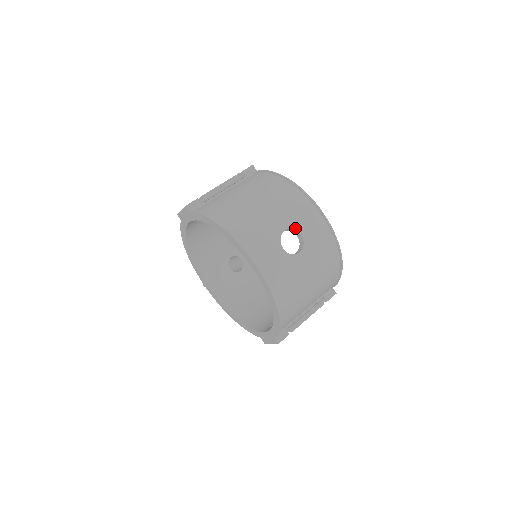
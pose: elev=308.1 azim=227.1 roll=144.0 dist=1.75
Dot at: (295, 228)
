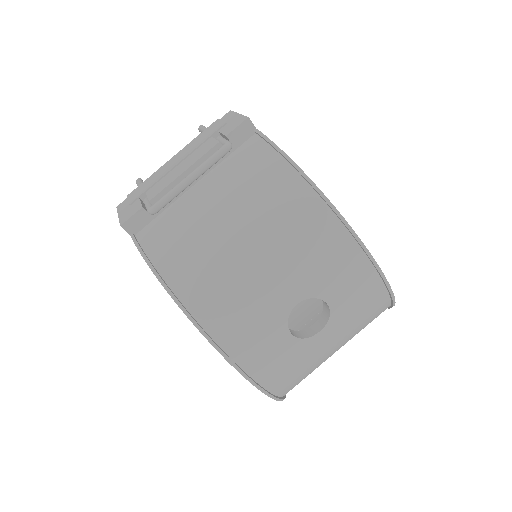
Dot at: (317, 295)
